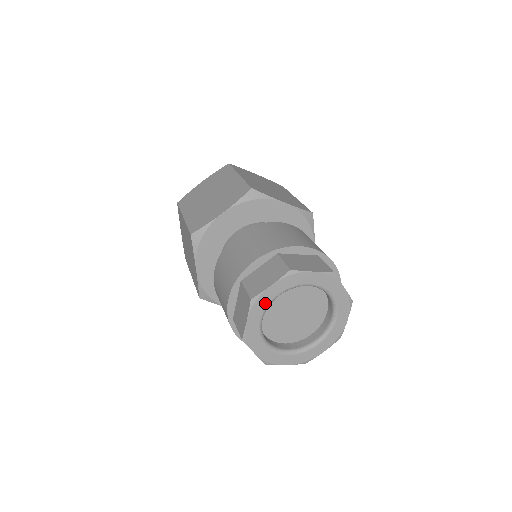
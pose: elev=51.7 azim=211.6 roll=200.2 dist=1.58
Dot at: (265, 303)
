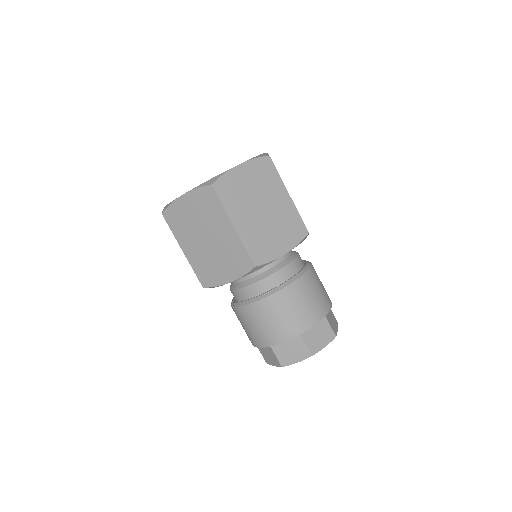
Dot at: occluded
